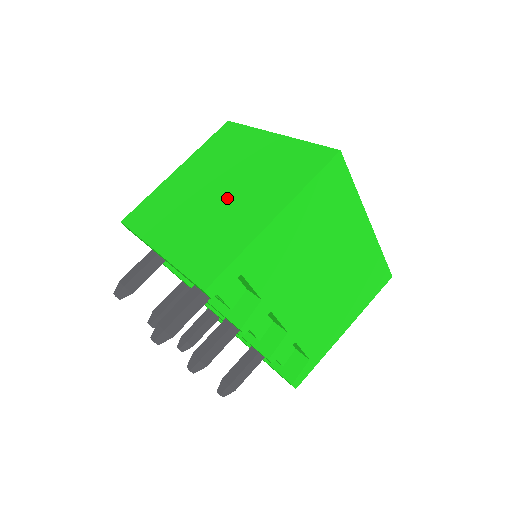
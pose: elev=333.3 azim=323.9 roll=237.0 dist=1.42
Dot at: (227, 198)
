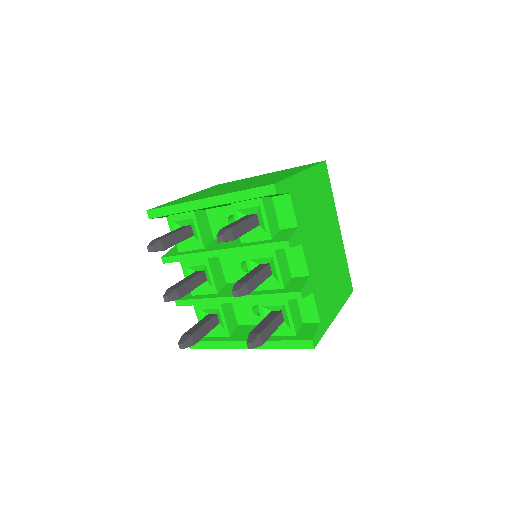
Dot at: (252, 181)
